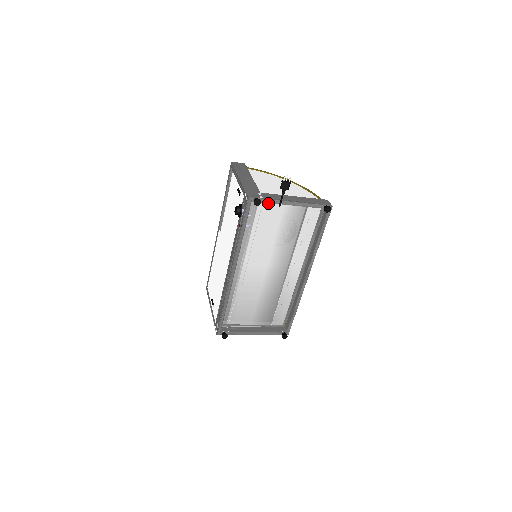
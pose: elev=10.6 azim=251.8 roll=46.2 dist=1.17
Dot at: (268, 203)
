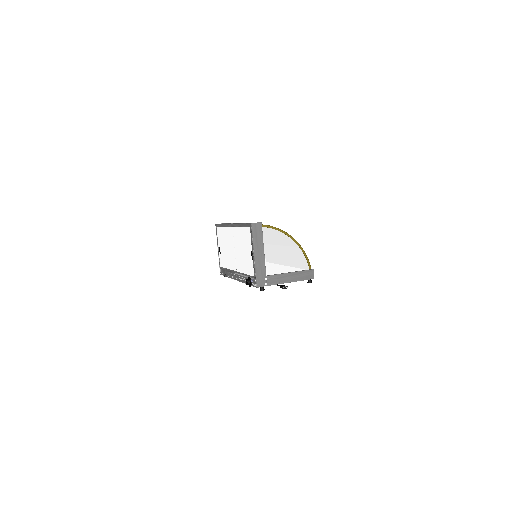
Dot at: occluded
